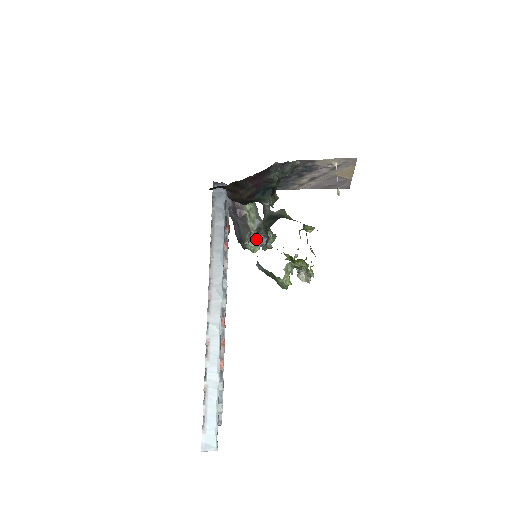
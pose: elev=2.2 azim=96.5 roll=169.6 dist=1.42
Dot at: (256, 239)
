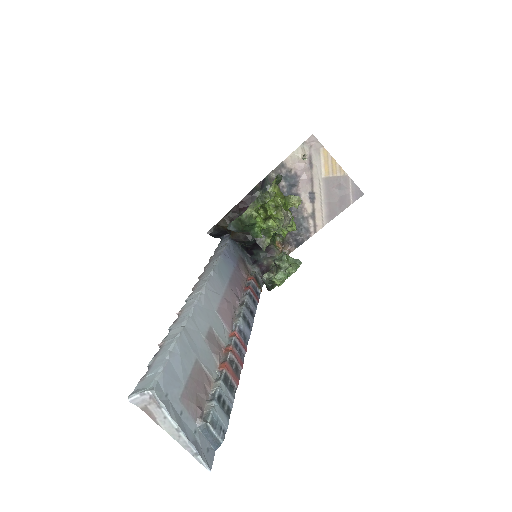
Dot at: (277, 270)
